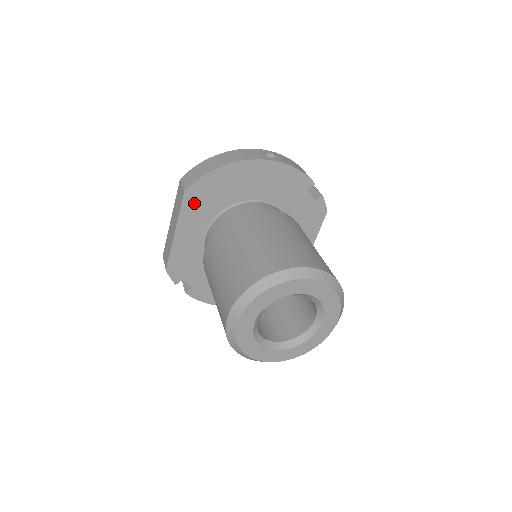
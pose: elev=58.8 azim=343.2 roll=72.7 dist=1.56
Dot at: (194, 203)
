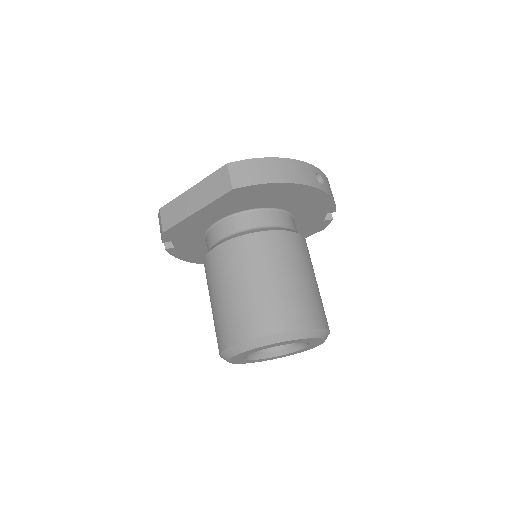
Dot at: (232, 198)
